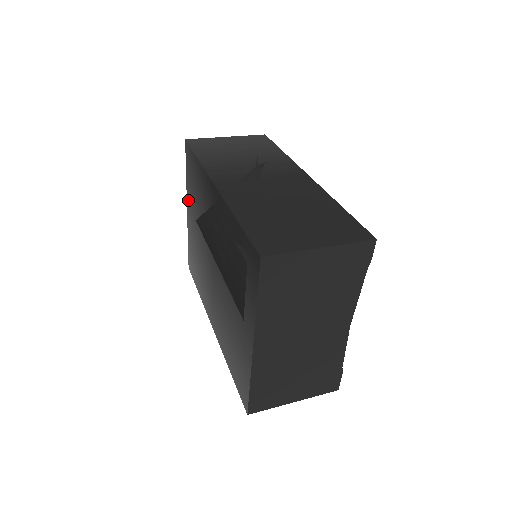
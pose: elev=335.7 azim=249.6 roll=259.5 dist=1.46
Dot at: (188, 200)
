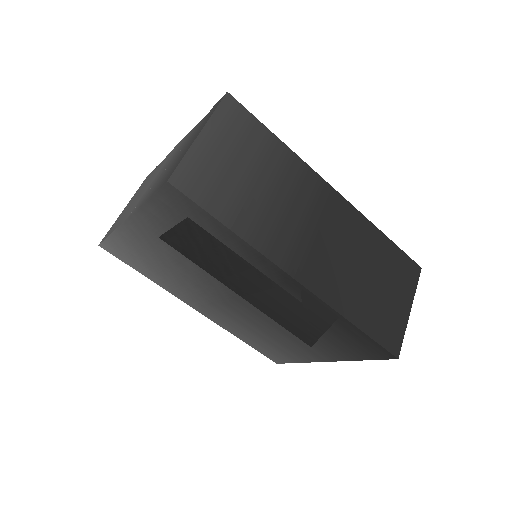
Dot at: (142, 221)
